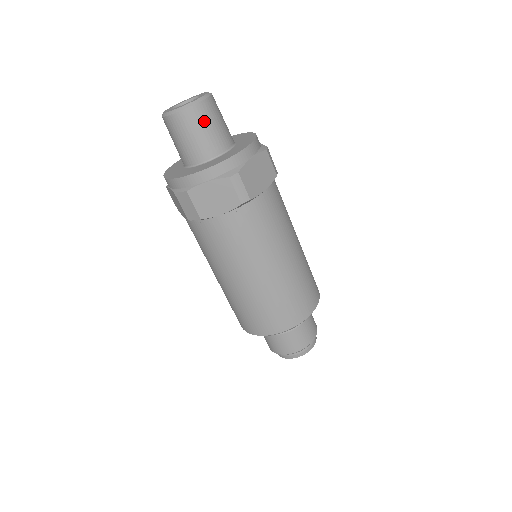
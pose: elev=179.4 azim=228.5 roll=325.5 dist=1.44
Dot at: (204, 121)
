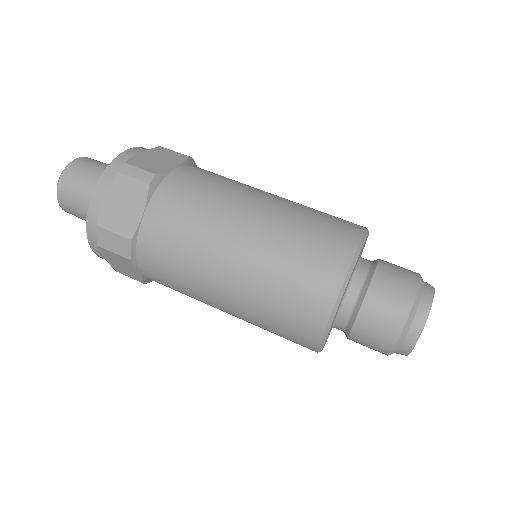
Dot at: (84, 170)
